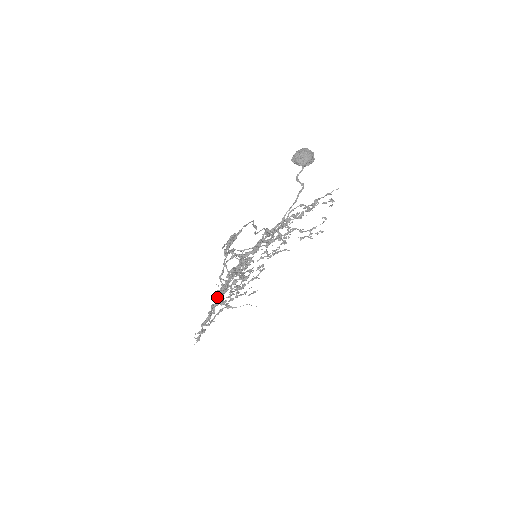
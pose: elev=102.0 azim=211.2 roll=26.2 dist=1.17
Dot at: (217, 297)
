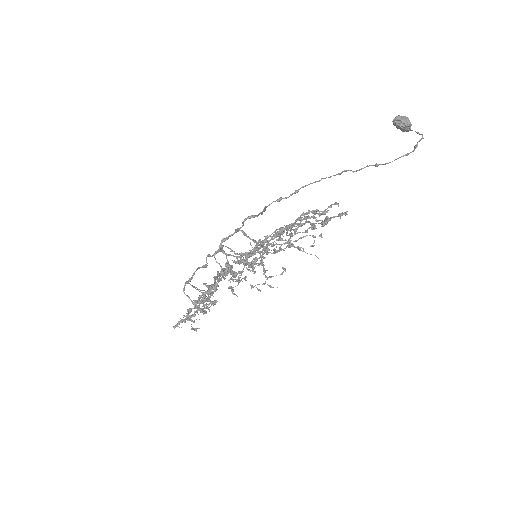
Dot at: (215, 281)
